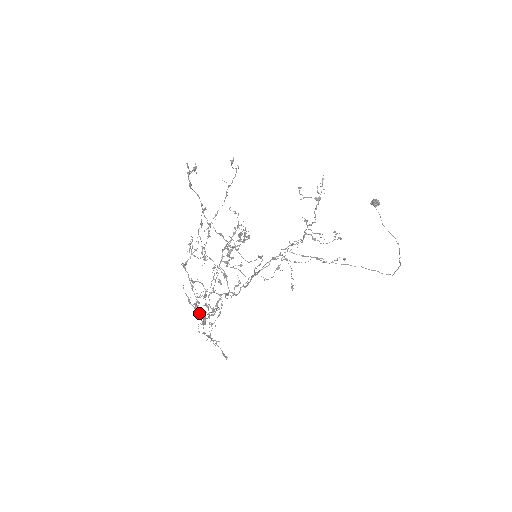
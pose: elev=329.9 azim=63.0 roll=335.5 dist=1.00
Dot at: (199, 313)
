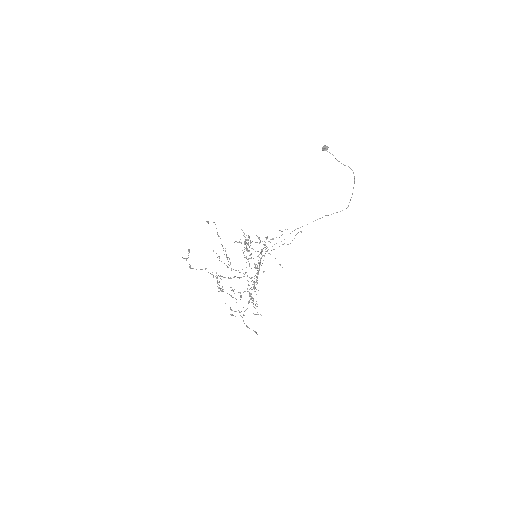
Dot at: occluded
